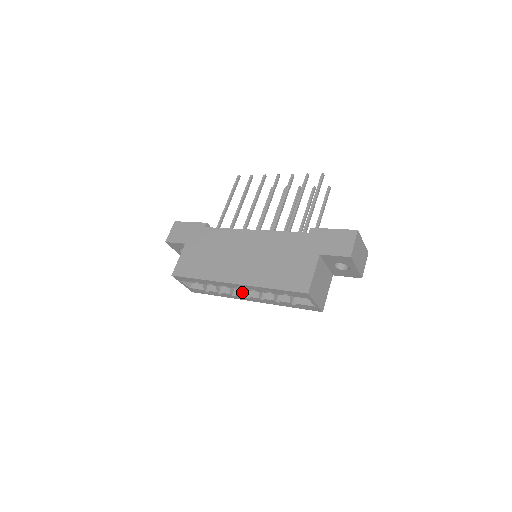
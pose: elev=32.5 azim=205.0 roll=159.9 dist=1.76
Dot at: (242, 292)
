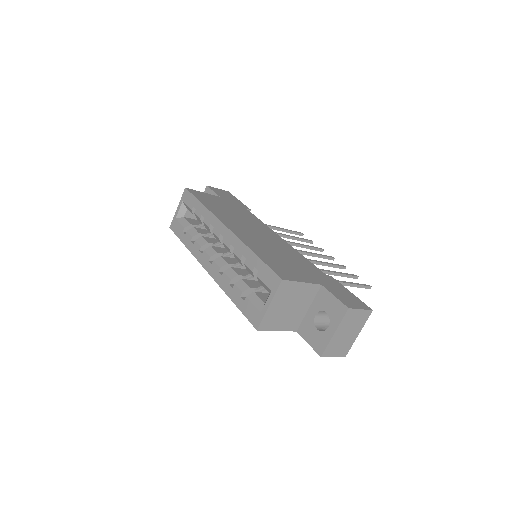
Dot at: (213, 253)
